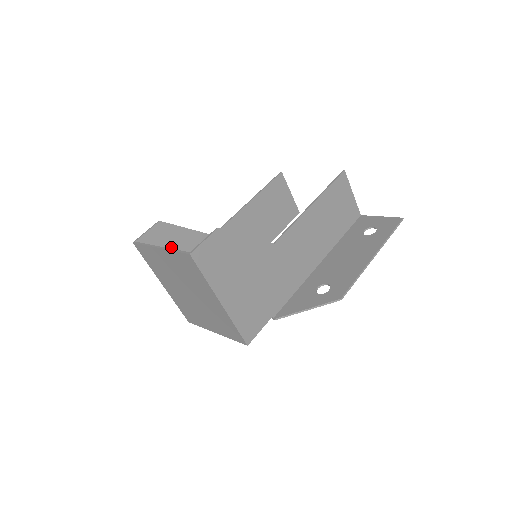
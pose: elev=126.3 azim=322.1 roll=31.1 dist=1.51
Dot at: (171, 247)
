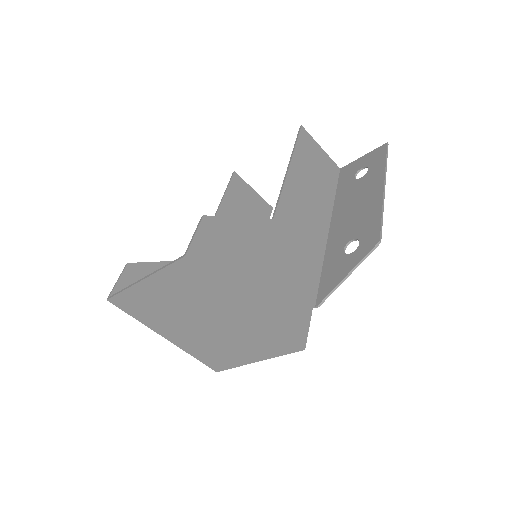
Dot at: occluded
